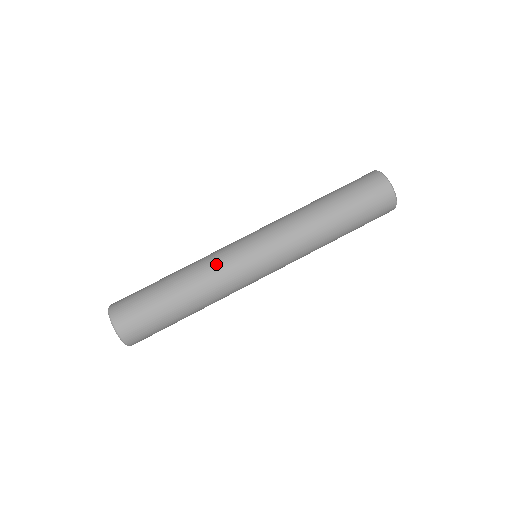
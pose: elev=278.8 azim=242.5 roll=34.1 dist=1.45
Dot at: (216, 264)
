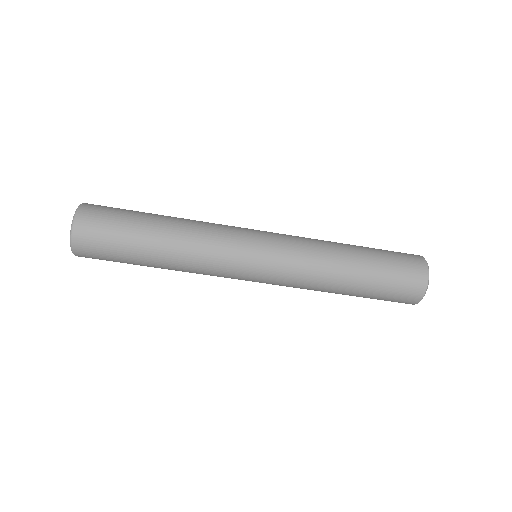
Dot at: (213, 244)
